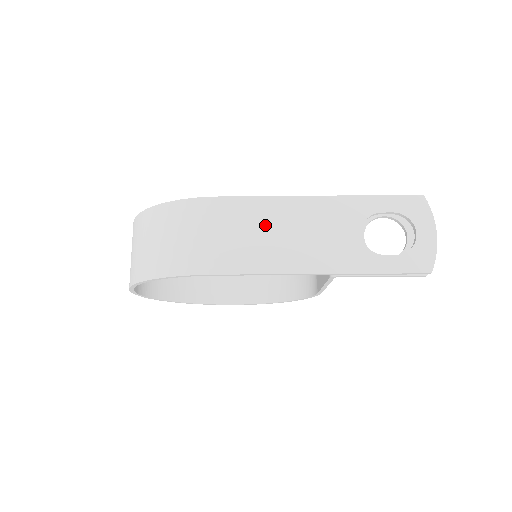
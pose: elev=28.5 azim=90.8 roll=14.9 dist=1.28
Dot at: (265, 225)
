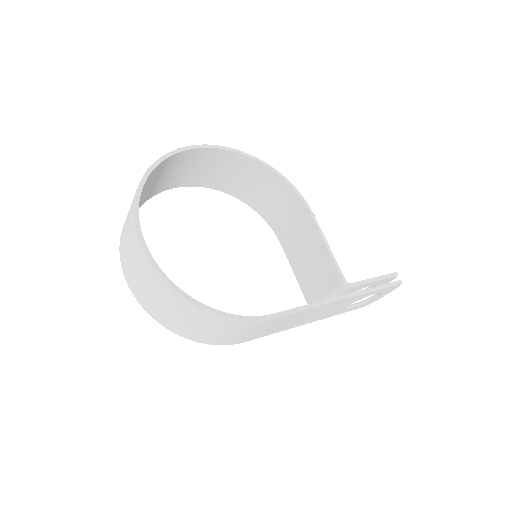
Dot at: (295, 319)
